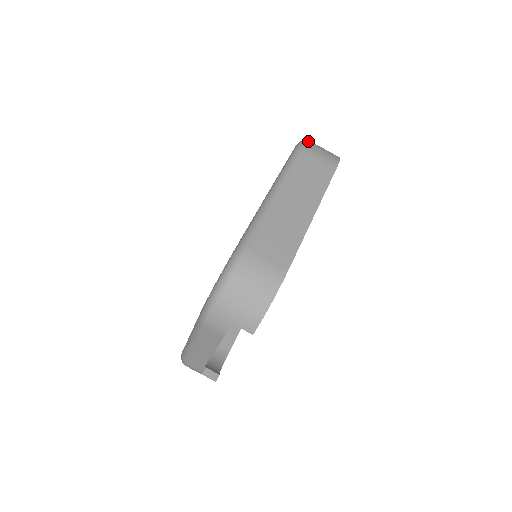
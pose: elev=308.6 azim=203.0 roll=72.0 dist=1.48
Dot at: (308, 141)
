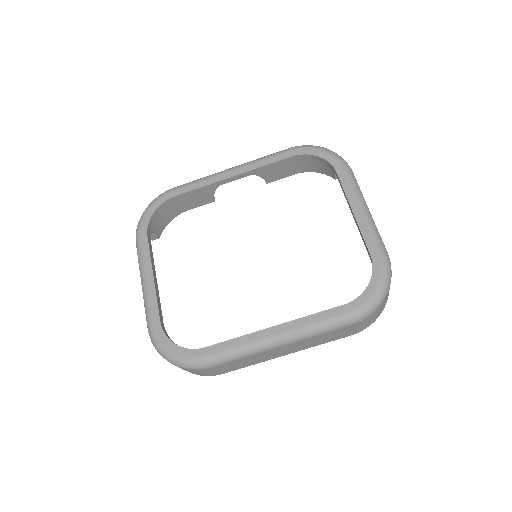
Dot at: (376, 310)
